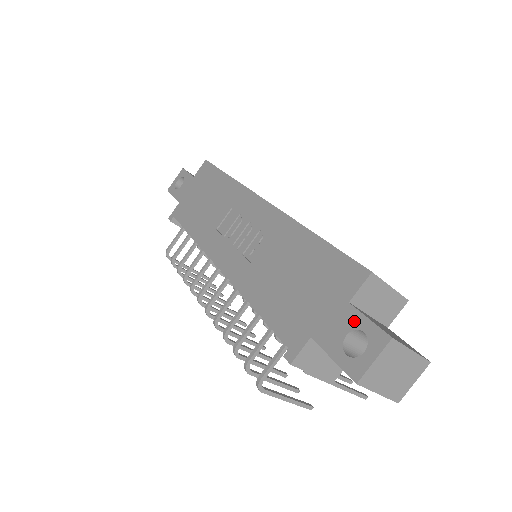
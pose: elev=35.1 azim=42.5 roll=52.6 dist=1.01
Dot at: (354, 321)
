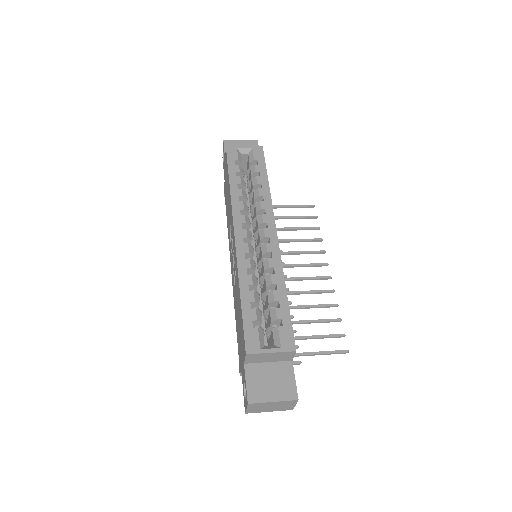
Dot at: (244, 378)
